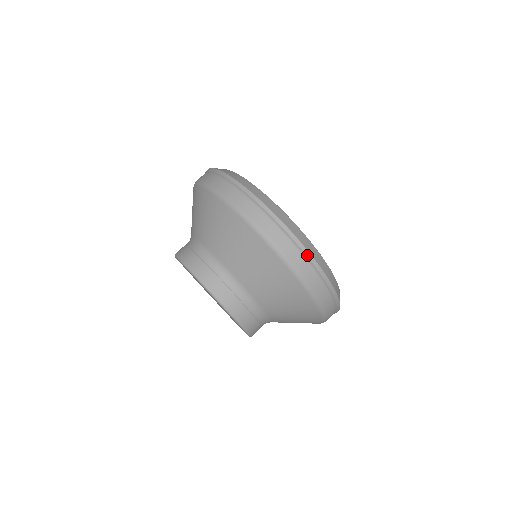
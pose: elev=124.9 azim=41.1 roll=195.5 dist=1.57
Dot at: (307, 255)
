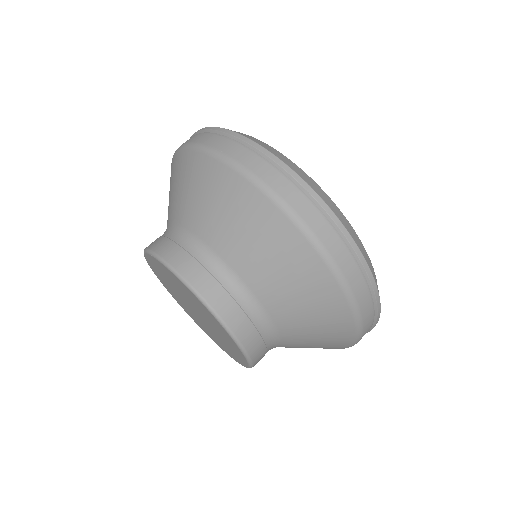
Dot at: (303, 186)
